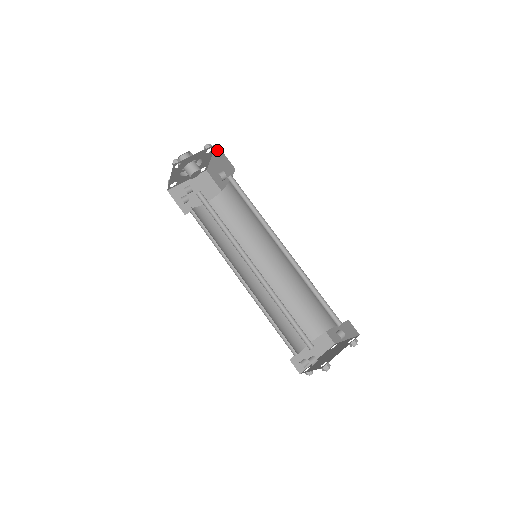
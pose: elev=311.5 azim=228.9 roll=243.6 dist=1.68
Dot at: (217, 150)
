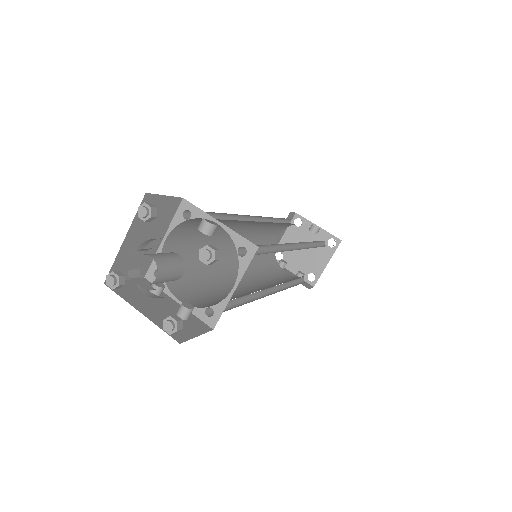
Dot at: occluded
